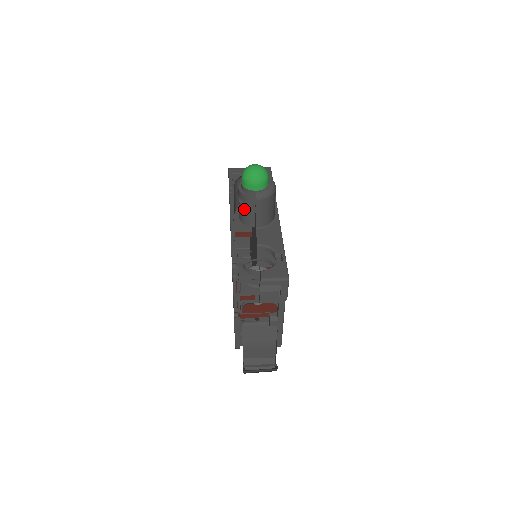
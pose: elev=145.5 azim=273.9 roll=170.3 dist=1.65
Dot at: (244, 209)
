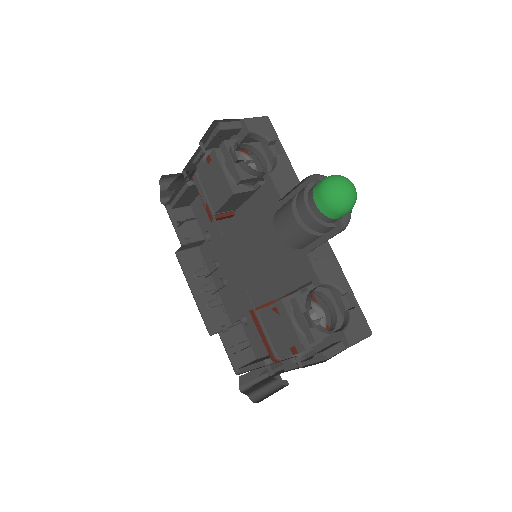
Dot at: (304, 235)
